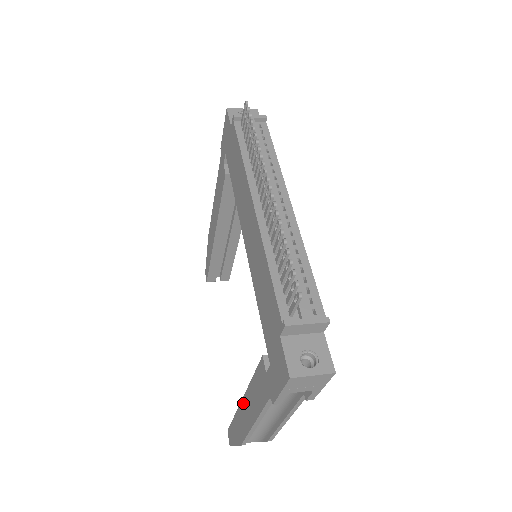
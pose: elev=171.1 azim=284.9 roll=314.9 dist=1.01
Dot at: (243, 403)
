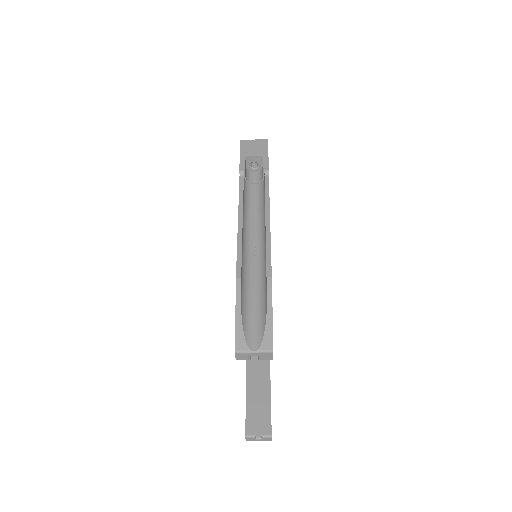
Dot at: occluded
